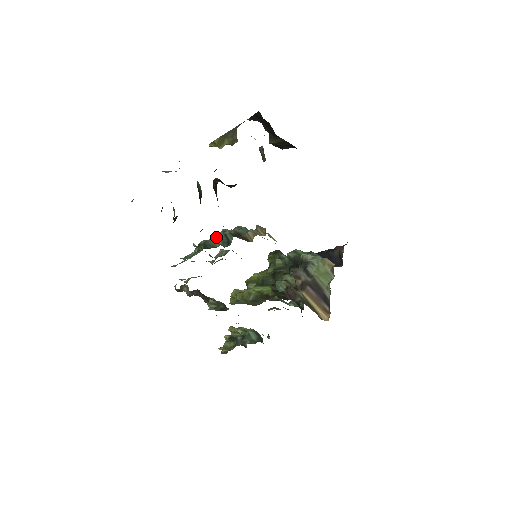
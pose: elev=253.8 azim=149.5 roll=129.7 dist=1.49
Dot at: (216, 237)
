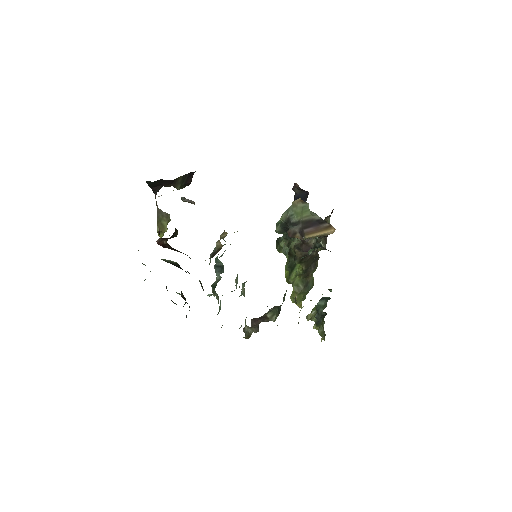
Dot at: occluded
